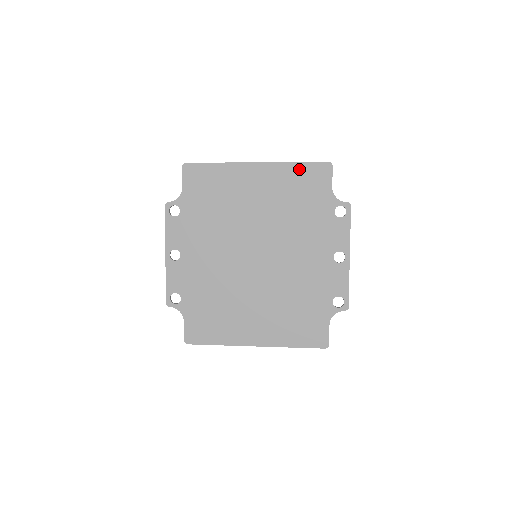
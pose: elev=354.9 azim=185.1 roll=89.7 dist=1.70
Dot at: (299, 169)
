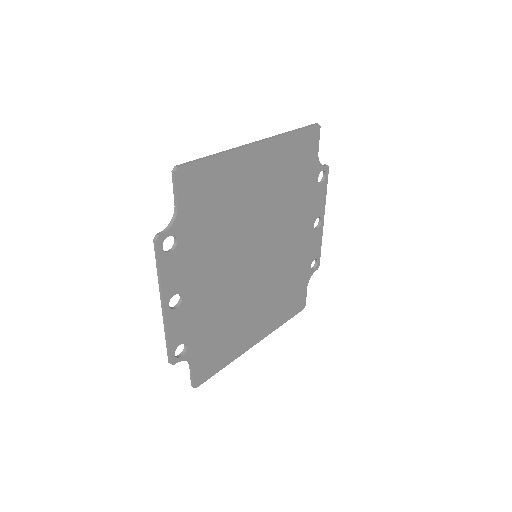
Dot at: (295, 140)
